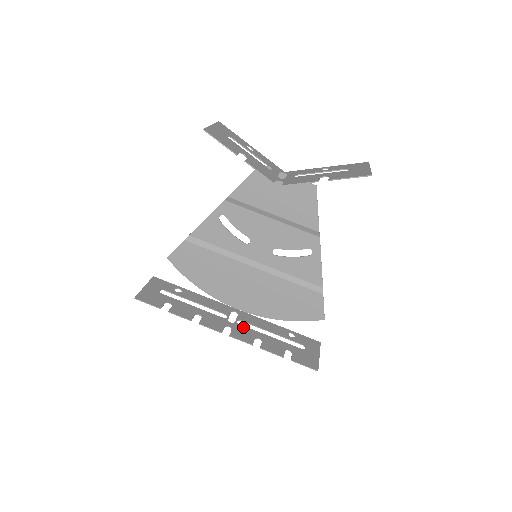
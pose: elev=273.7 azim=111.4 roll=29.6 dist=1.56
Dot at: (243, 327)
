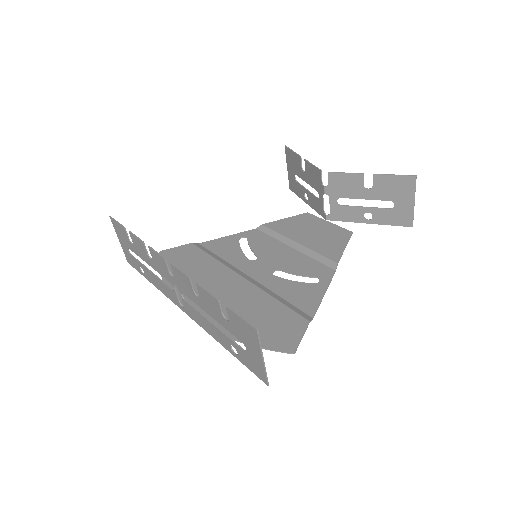
Dot at: (186, 292)
